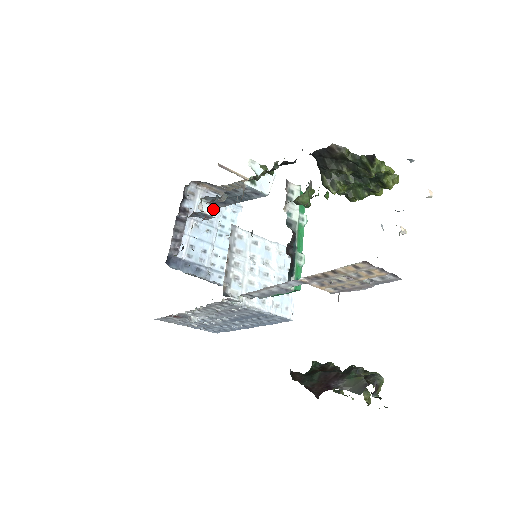
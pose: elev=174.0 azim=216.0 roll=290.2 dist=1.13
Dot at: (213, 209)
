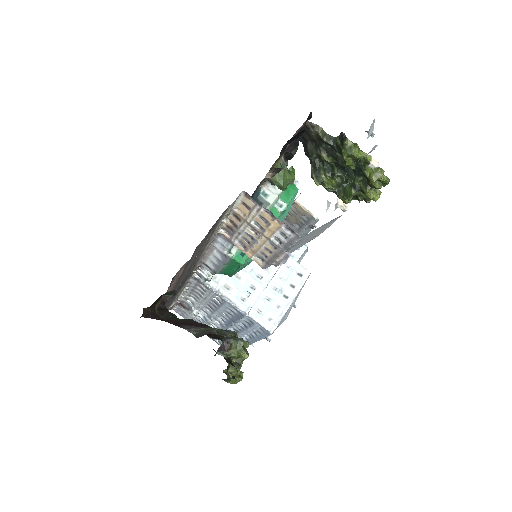
Dot at: occluded
